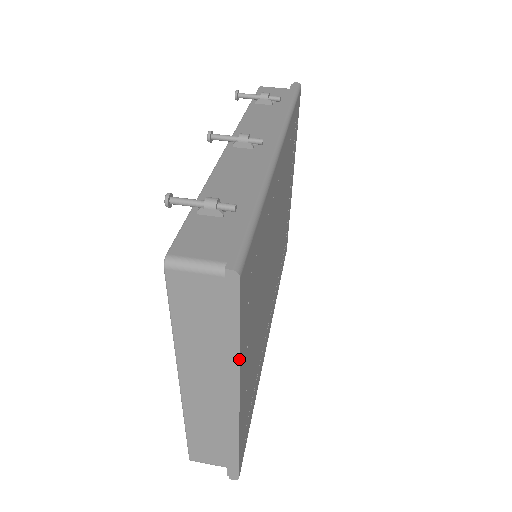
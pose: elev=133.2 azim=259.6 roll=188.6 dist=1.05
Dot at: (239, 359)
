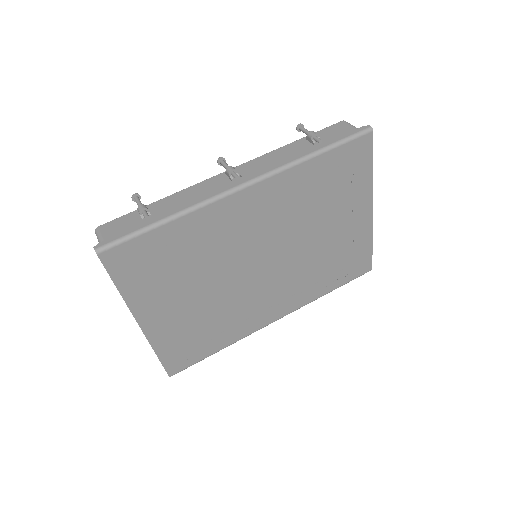
Dot at: (124, 300)
